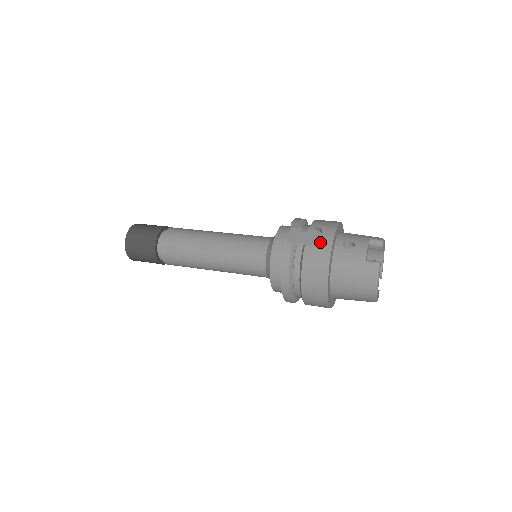
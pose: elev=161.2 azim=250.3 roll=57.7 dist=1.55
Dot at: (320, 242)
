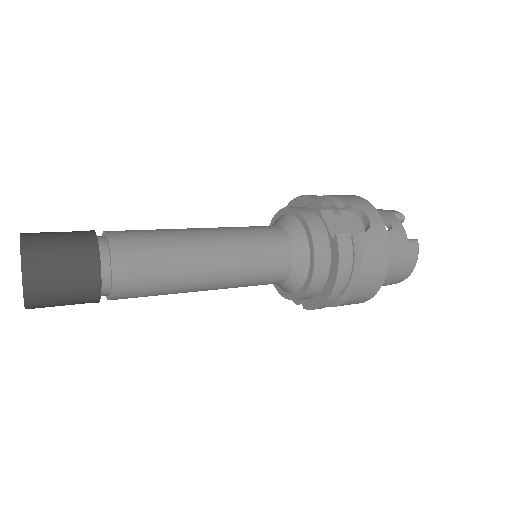
Dot at: (373, 227)
